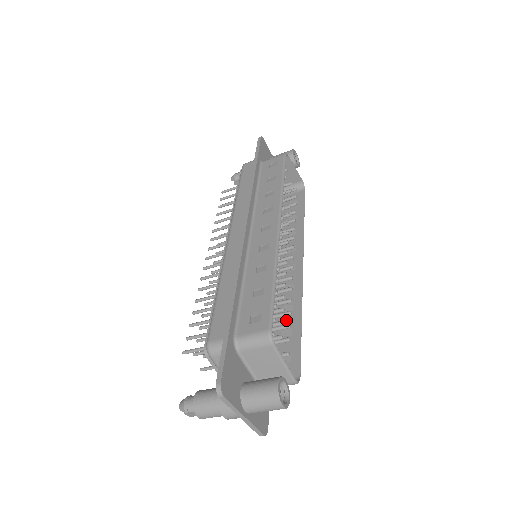
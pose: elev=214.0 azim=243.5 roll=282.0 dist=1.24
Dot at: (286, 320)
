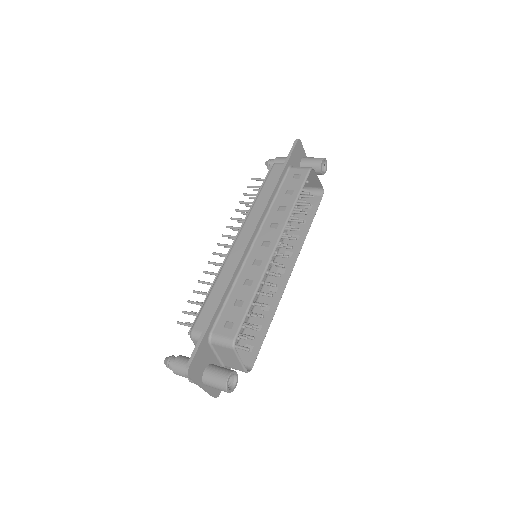
Dot at: occluded
